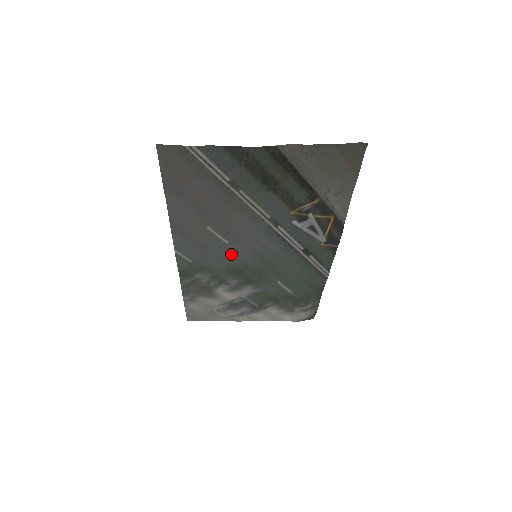
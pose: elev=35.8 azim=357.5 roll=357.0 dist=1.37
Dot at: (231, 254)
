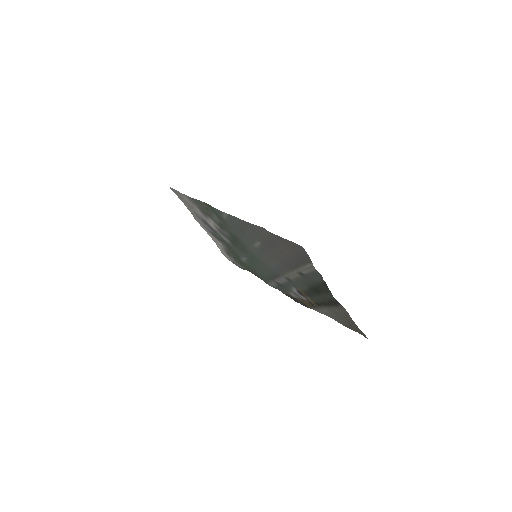
Dot at: (247, 243)
